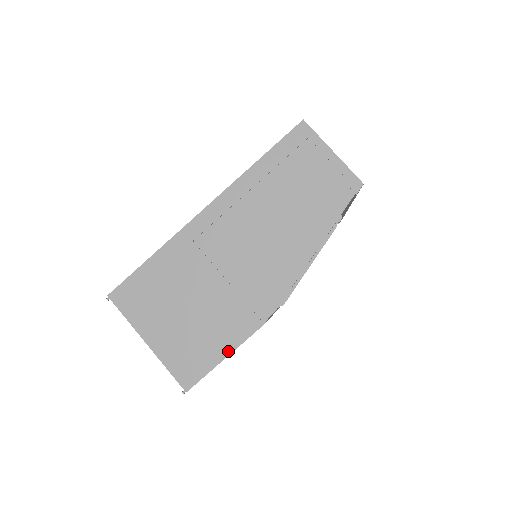
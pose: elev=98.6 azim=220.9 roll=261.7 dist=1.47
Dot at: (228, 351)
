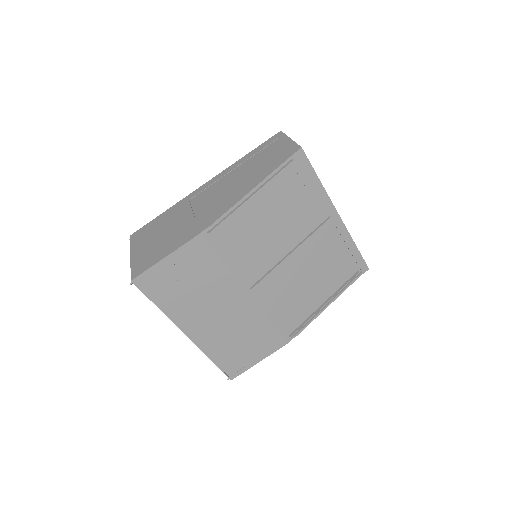
Dot at: (170, 253)
